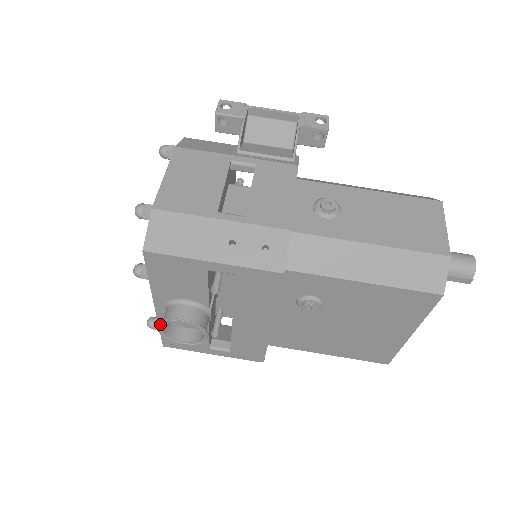
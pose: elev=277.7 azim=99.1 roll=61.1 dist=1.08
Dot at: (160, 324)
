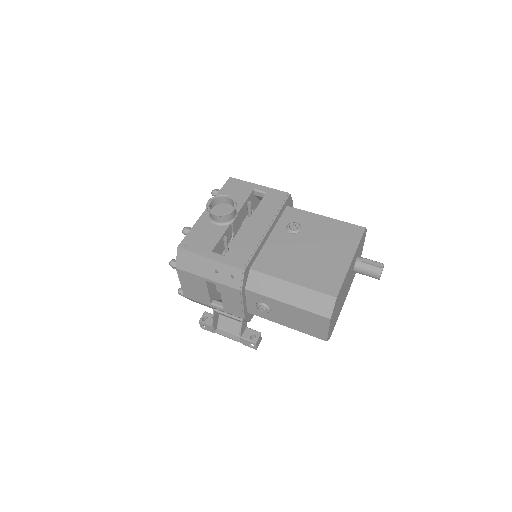
Dot at: (213, 198)
